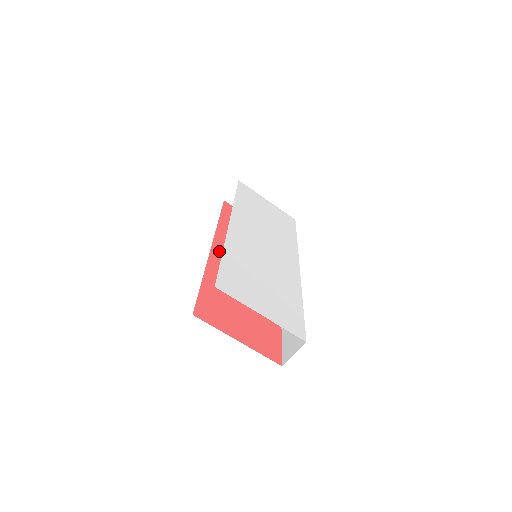
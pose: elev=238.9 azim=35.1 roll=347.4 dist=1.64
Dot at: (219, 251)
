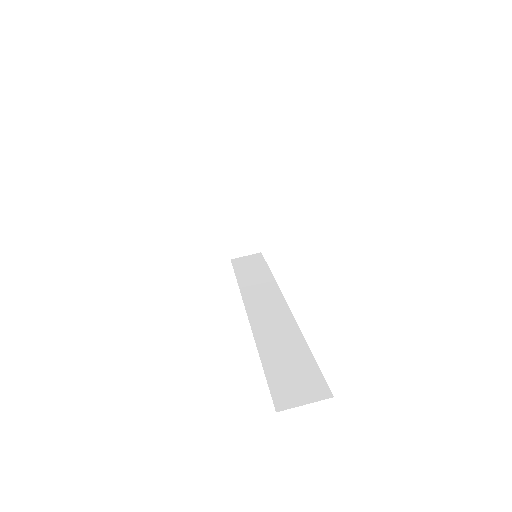
Dot at: occluded
